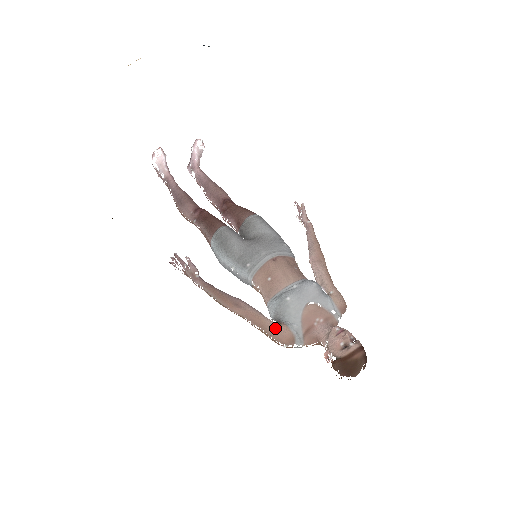
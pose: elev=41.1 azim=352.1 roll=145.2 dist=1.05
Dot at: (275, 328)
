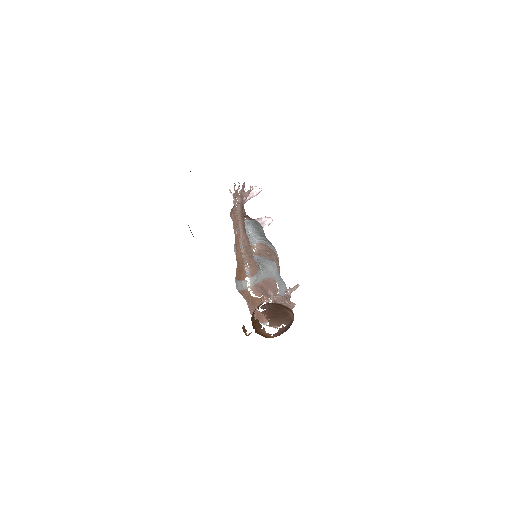
Dot at: (253, 257)
